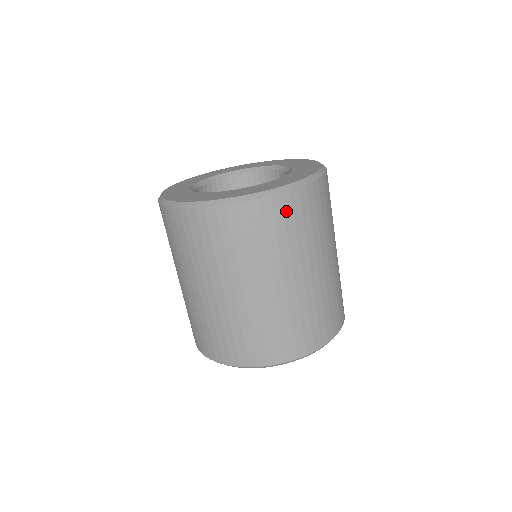
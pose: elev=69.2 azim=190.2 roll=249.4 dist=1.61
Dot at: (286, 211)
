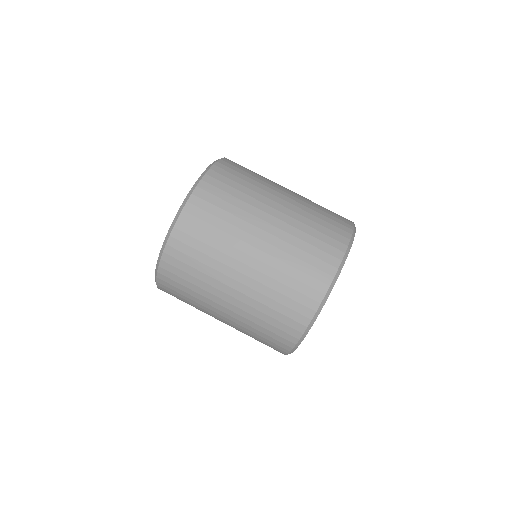
Dot at: (203, 207)
